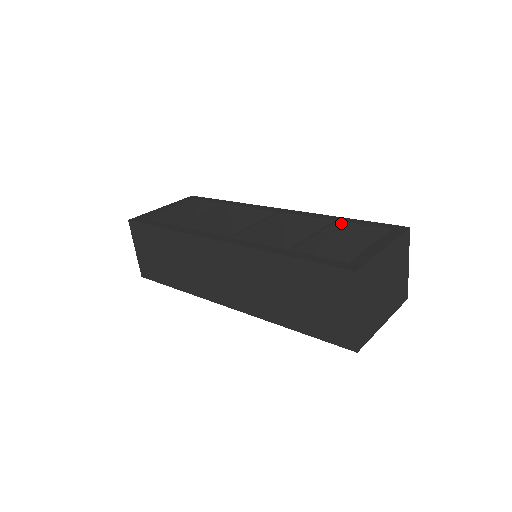
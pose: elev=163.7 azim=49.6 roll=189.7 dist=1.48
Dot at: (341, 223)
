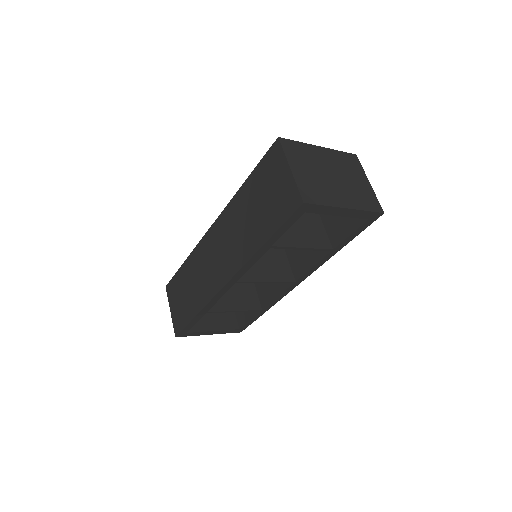
Dot at: occluded
